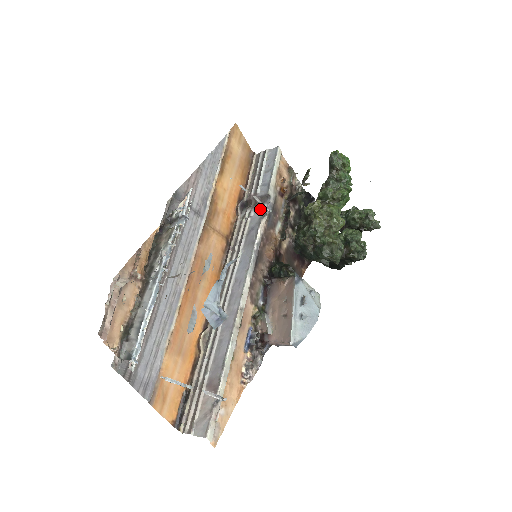
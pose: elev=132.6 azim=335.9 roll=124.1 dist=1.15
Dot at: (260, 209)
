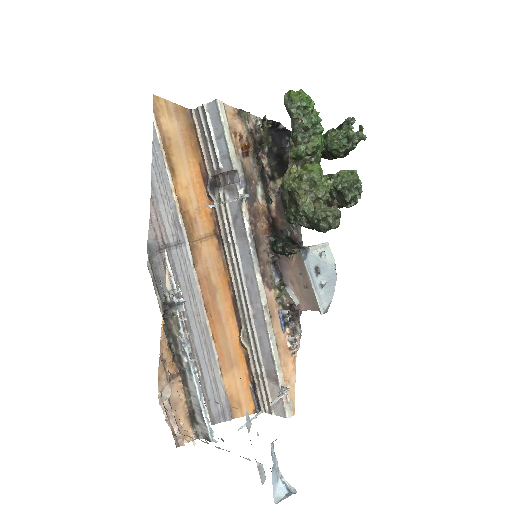
Dot at: (233, 191)
